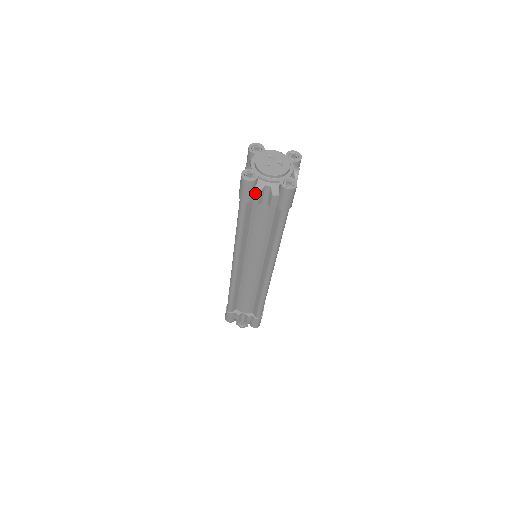
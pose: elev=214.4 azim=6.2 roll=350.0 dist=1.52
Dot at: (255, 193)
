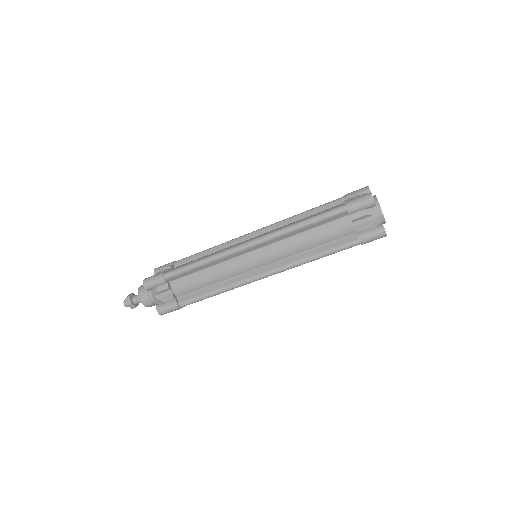
Dot at: (362, 212)
